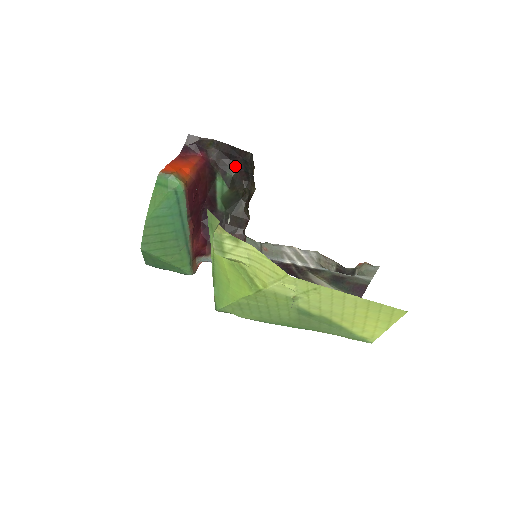
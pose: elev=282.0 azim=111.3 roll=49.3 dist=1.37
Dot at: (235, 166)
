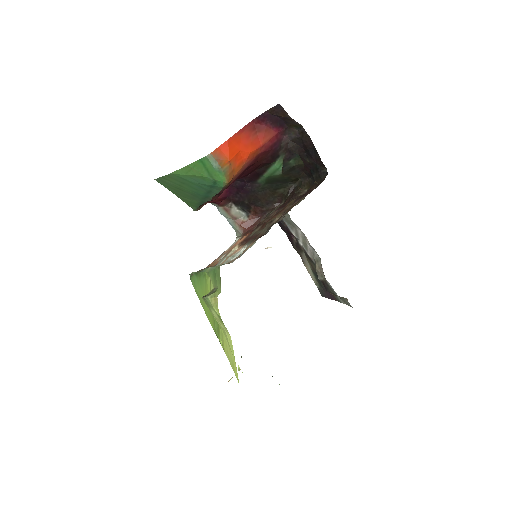
Dot at: (305, 160)
